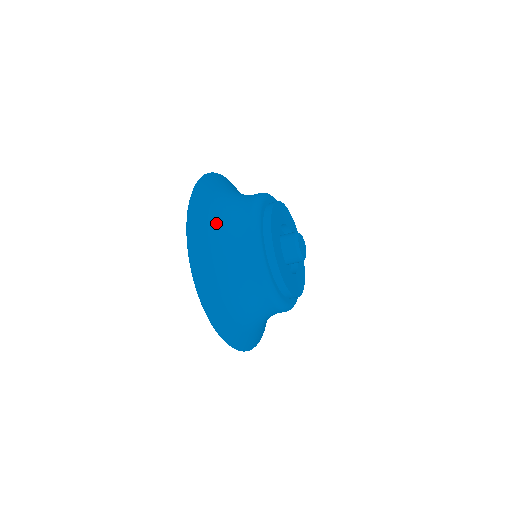
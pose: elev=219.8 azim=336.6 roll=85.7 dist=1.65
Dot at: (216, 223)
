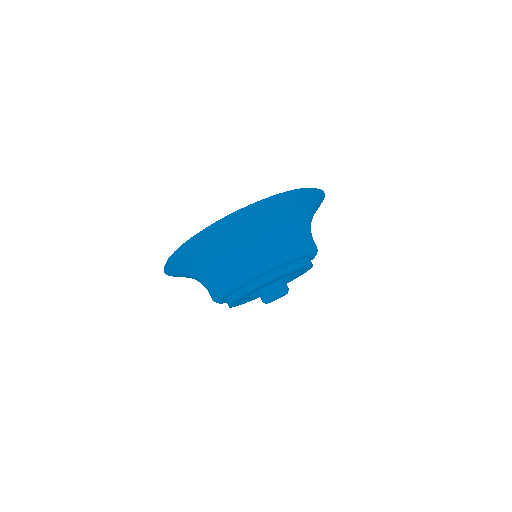
Dot at: (194, 270)
